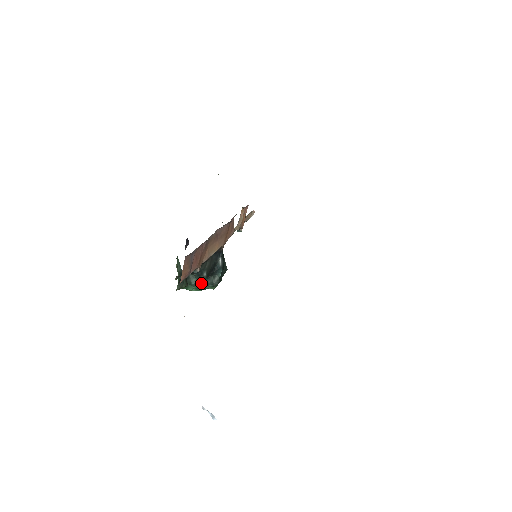
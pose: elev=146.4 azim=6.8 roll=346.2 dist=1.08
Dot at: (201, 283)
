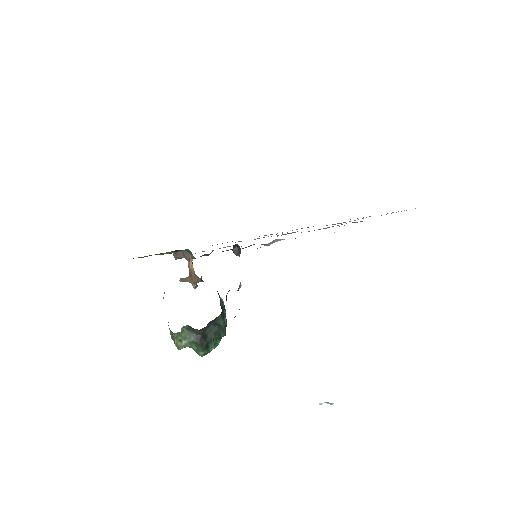
Dot at: (217, 333)
